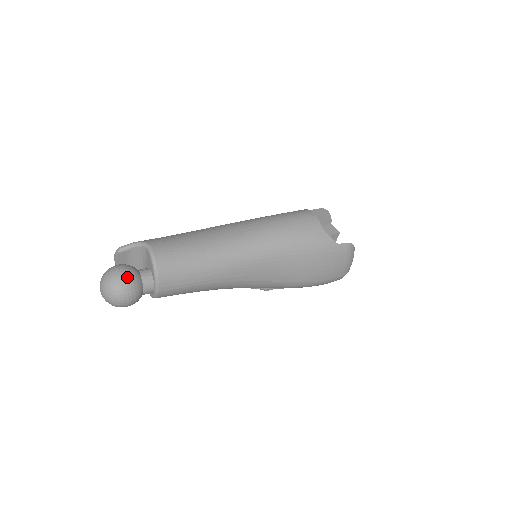
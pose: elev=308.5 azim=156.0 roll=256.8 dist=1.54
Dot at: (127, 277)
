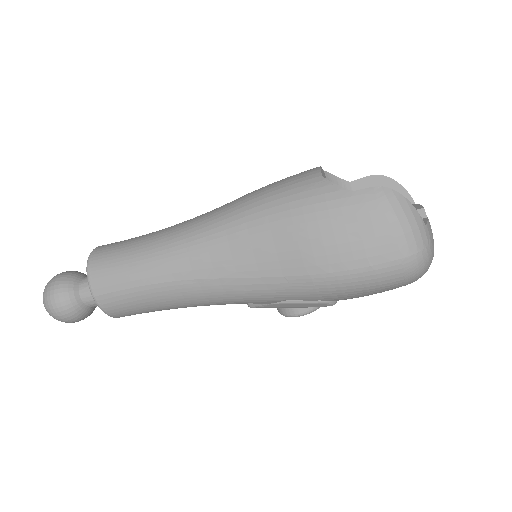
Dot at: (59, 277)
